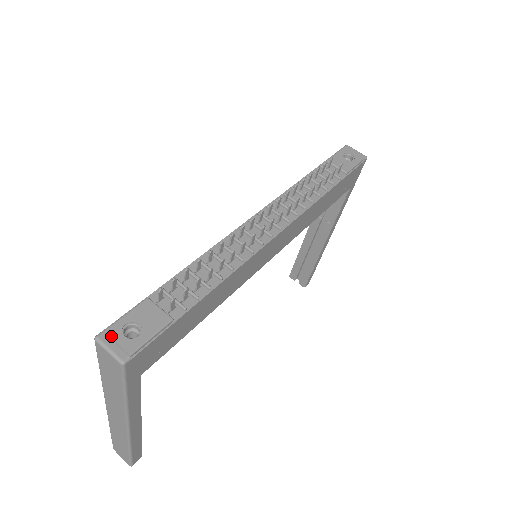
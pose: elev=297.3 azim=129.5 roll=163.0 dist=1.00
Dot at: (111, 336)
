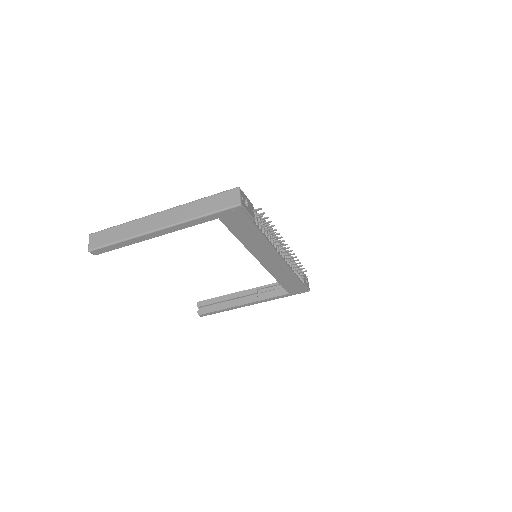
Dot at: (243, 194)
